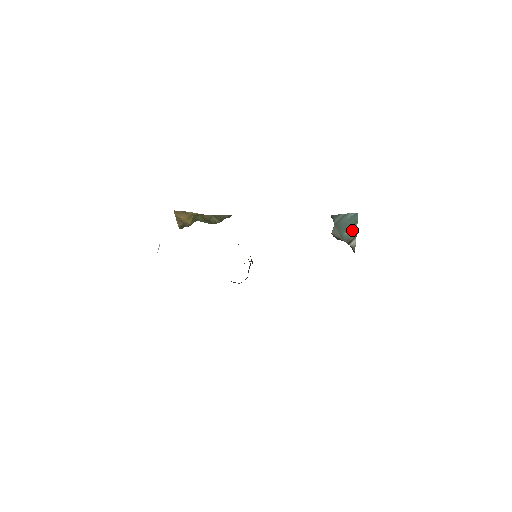
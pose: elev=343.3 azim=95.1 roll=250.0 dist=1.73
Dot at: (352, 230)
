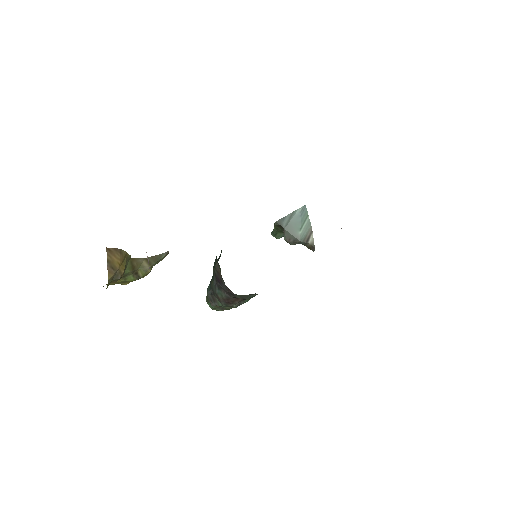
Dot at: (306, 226)
